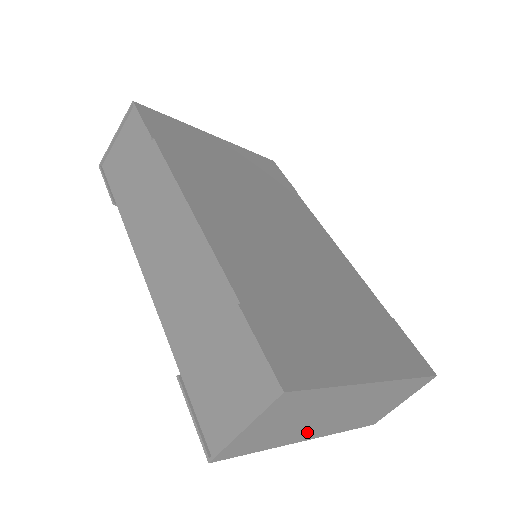
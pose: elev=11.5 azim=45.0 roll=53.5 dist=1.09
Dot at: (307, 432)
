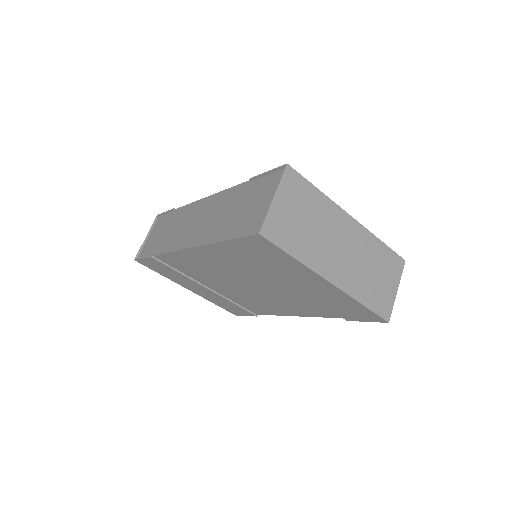
Dot at: (325, 262)
